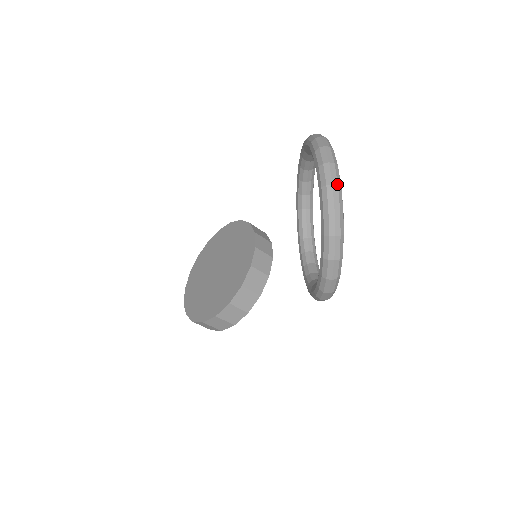
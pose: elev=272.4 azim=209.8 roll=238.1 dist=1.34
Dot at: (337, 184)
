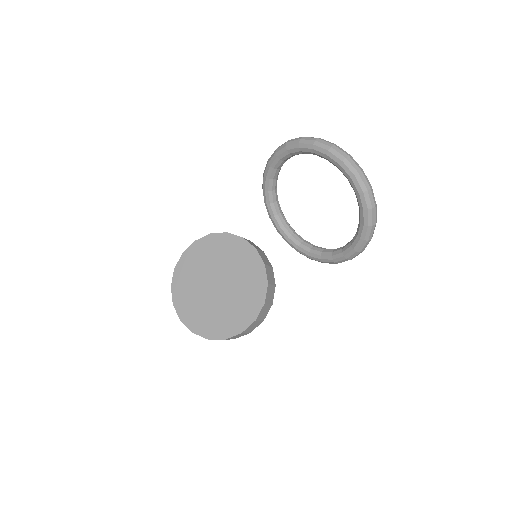
Dot at: occluded
